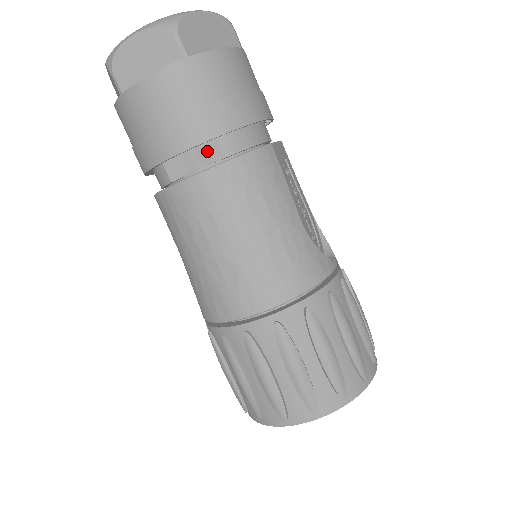
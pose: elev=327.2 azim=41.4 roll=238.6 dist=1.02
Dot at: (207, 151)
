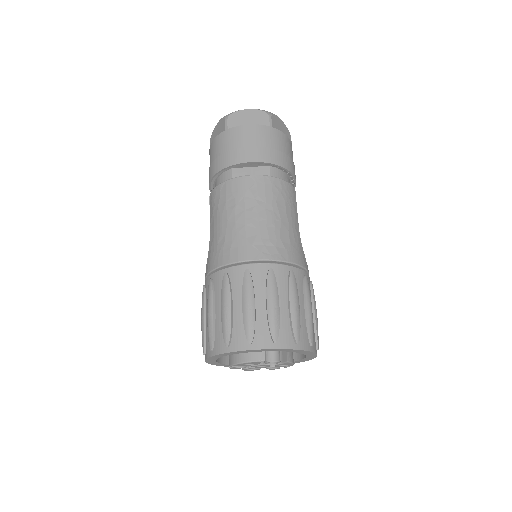
Dot at: (262, 171)
